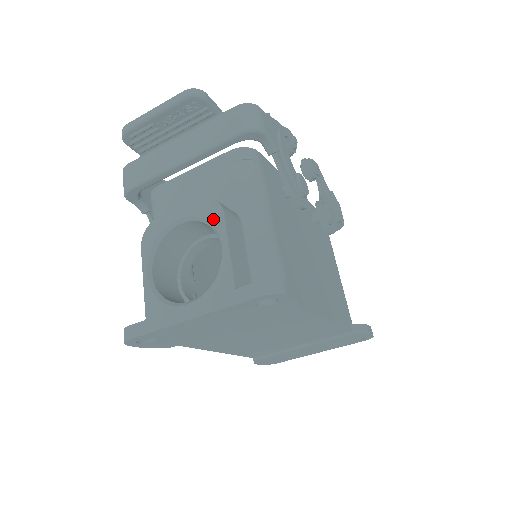
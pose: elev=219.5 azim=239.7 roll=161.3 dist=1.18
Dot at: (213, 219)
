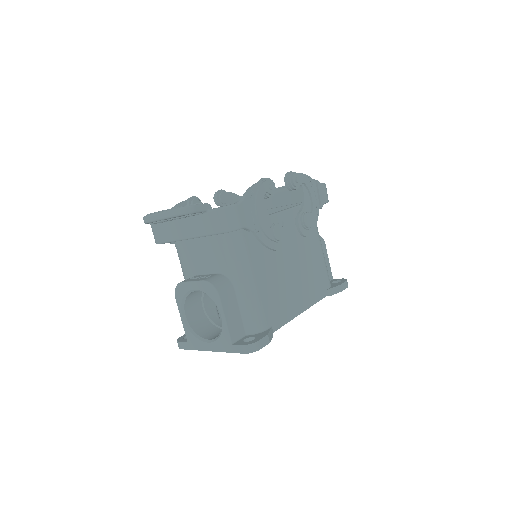
Dot at: (214, 299)
